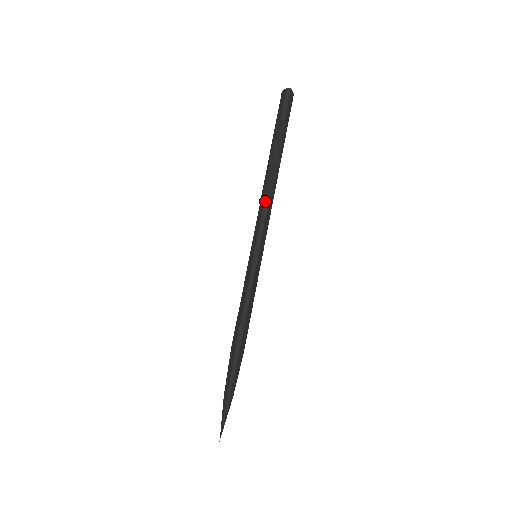
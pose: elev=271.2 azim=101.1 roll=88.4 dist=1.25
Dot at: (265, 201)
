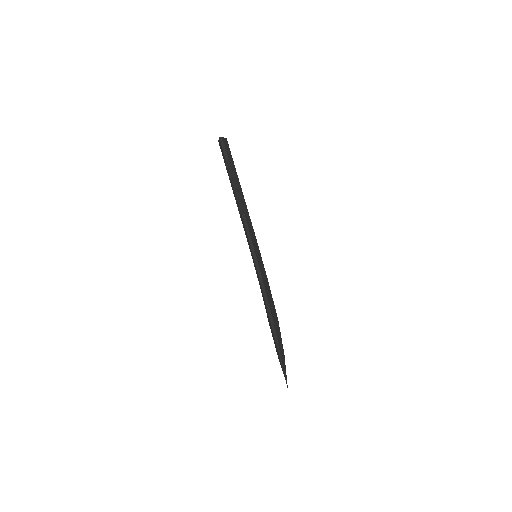
Dot at: (243, 217)
